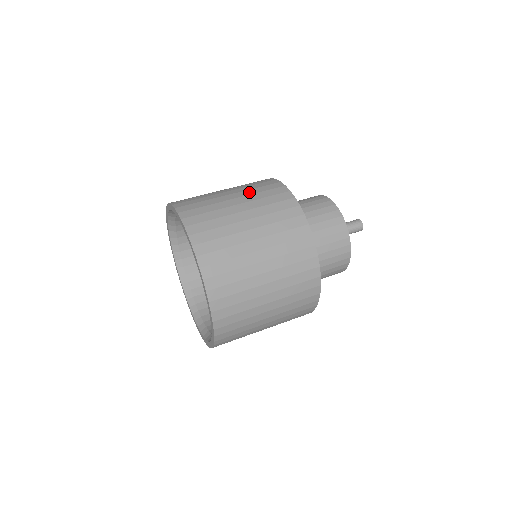
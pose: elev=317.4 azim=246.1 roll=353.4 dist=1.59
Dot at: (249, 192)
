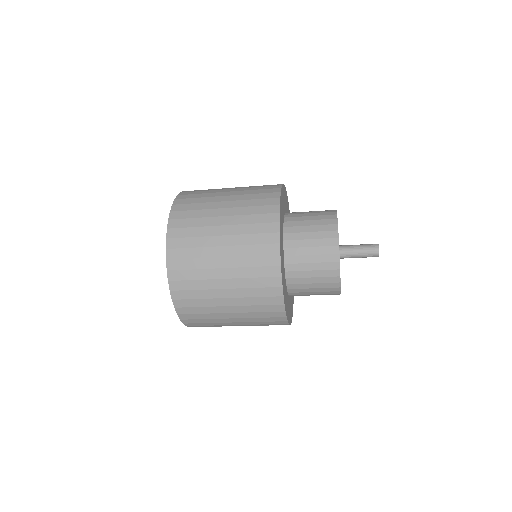
Dot at: occluded
